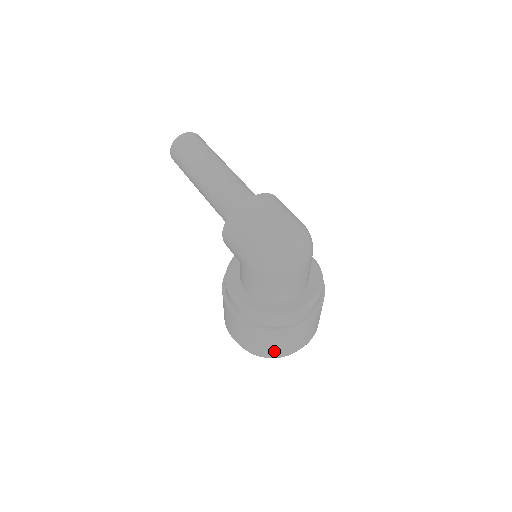
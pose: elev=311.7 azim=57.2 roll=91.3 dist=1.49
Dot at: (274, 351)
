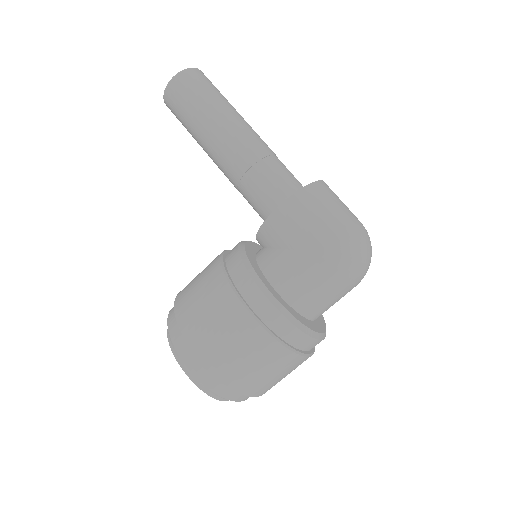
Dot at: (256, 387)
